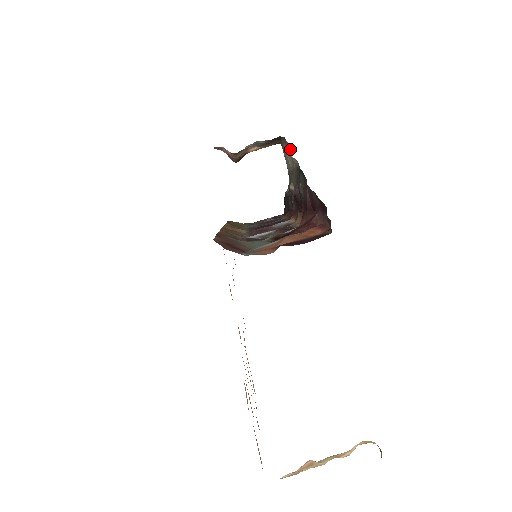
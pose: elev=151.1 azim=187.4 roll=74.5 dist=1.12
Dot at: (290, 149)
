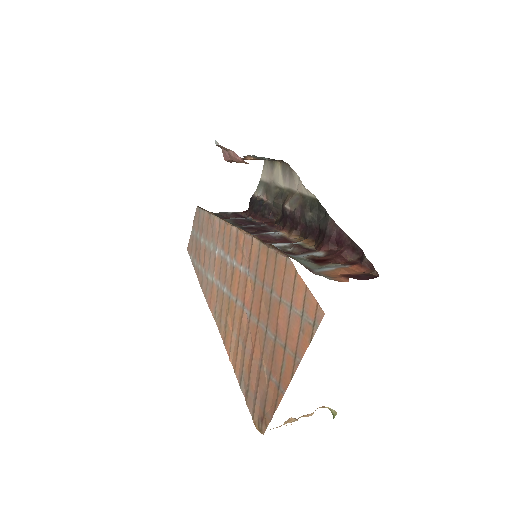
Dot at: (297, 178)
